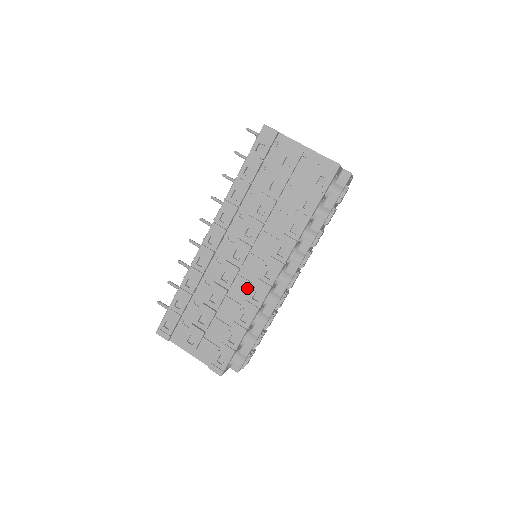
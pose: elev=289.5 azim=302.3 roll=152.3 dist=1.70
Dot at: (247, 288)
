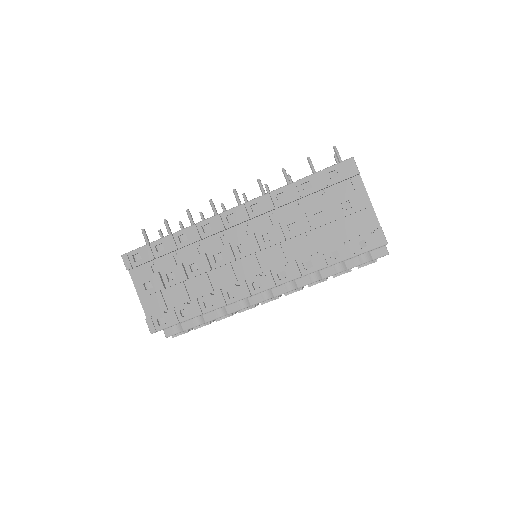
Dot at: (229, 280)
